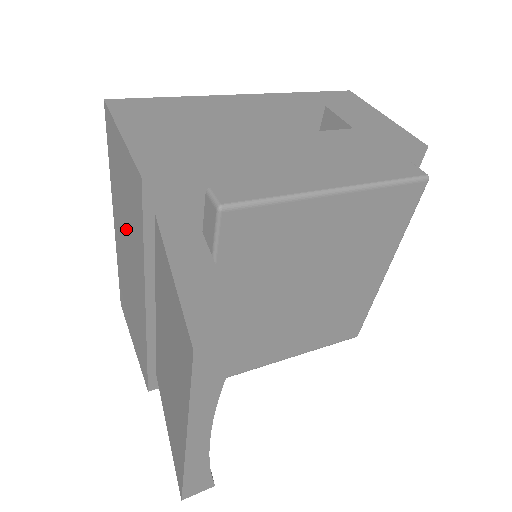
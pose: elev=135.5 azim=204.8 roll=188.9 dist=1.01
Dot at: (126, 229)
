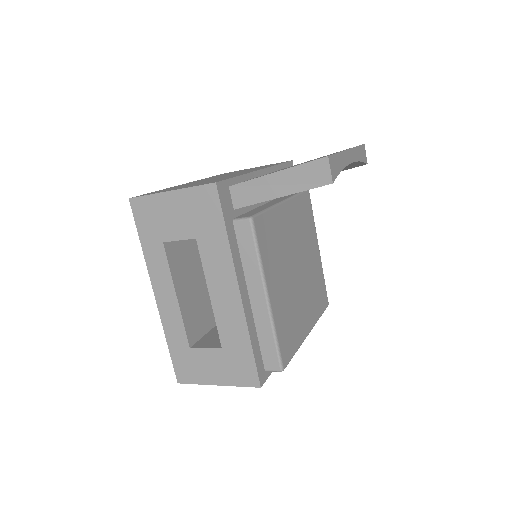
Dot at: (234, 173)
